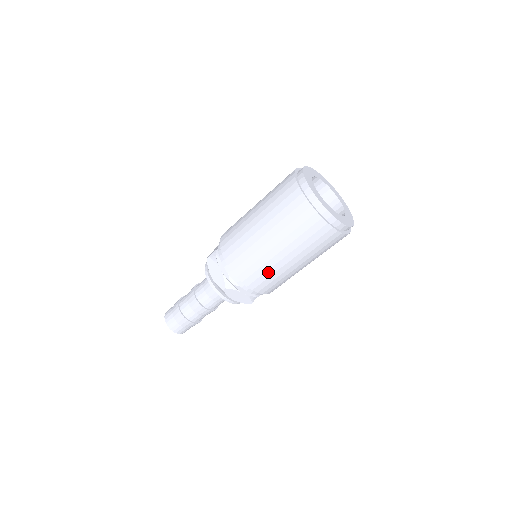
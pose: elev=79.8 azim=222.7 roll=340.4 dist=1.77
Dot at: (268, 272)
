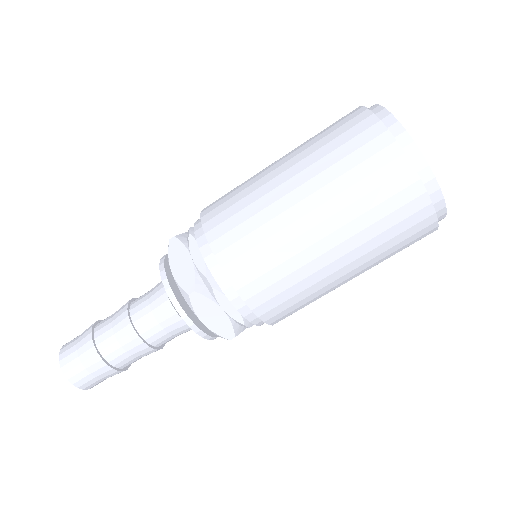
Dot at: occluded
